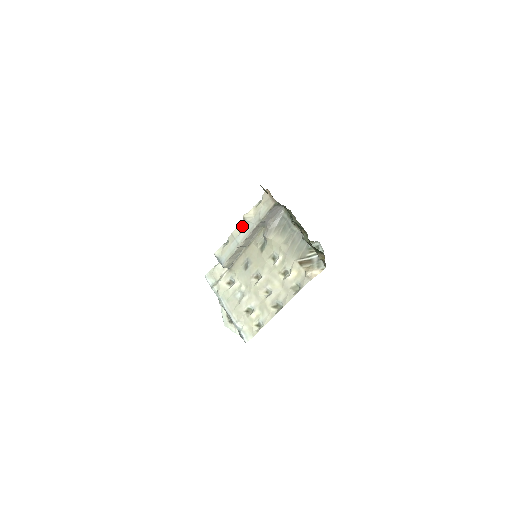
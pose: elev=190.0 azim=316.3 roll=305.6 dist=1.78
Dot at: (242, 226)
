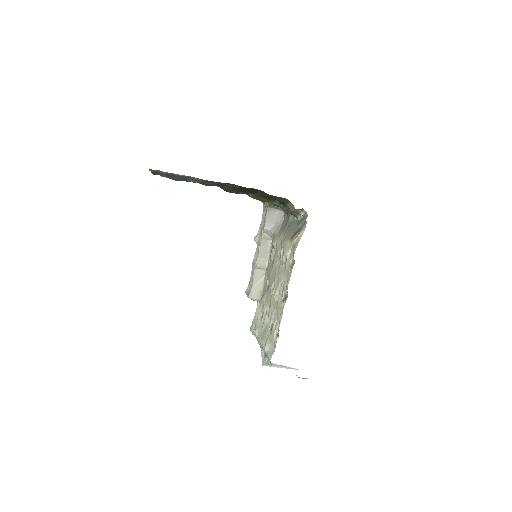
Dot at: (256, 249)
